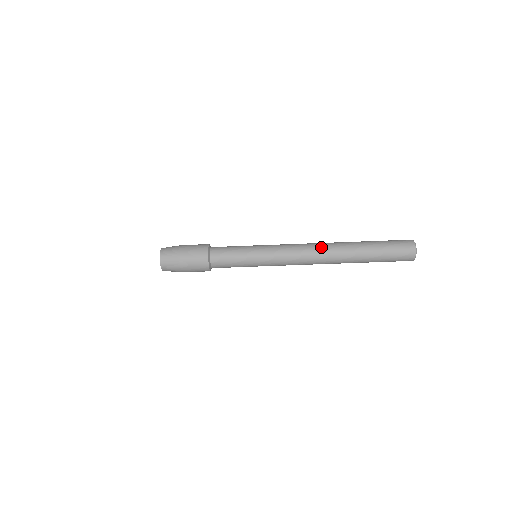
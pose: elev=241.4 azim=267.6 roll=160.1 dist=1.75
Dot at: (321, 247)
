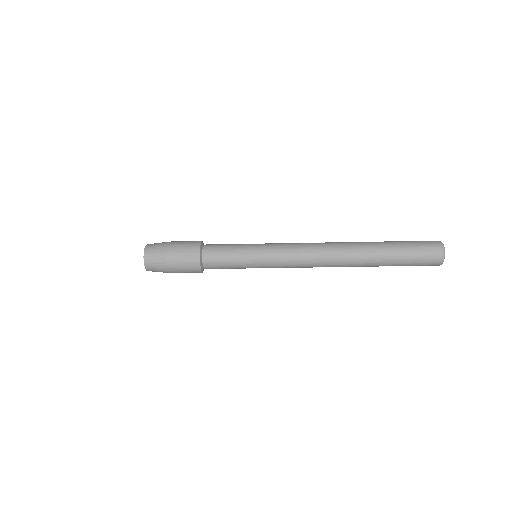
Dot at: (333, 252)
